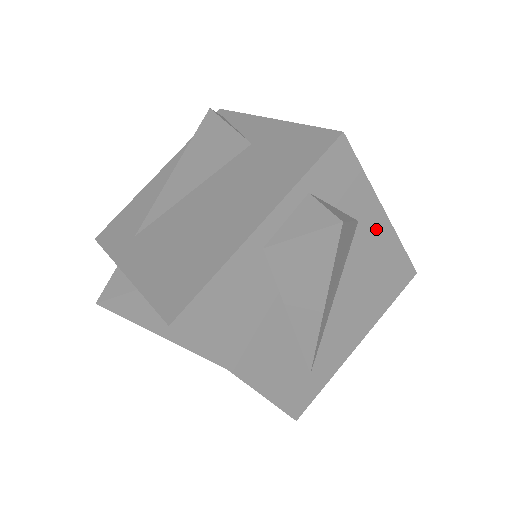
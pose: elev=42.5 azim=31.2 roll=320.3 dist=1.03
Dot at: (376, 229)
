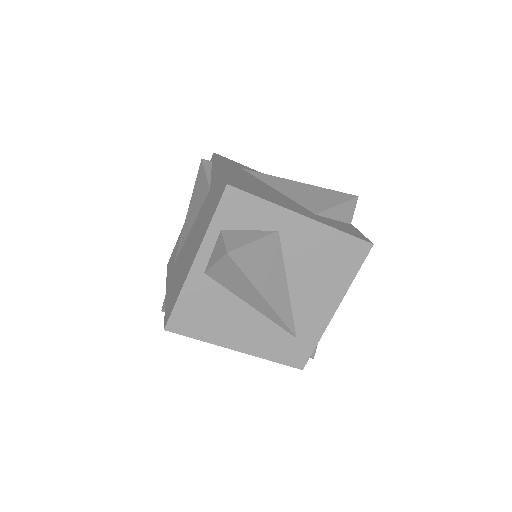
Dot at: (301, 229)
